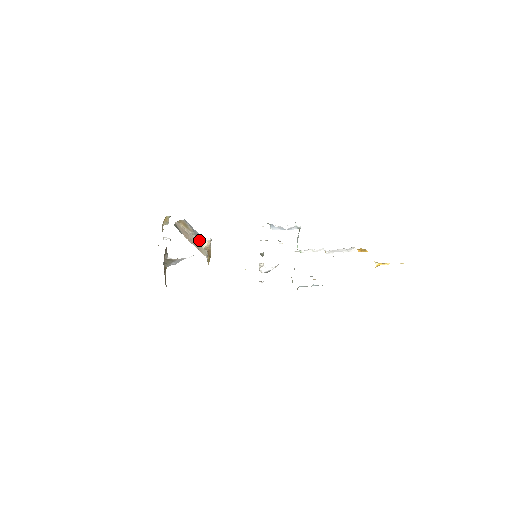
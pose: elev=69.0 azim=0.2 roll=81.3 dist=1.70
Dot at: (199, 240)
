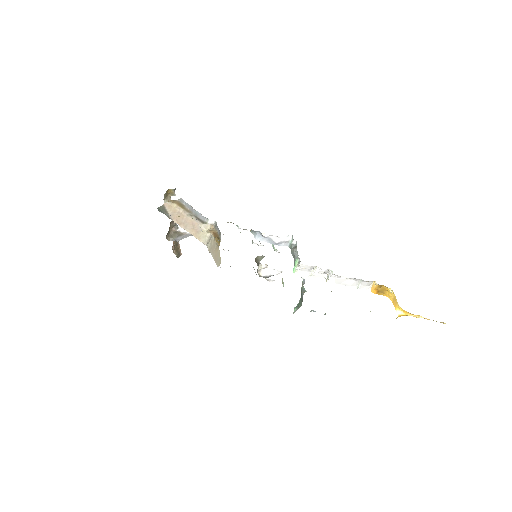
Dot at: (201, 222)
